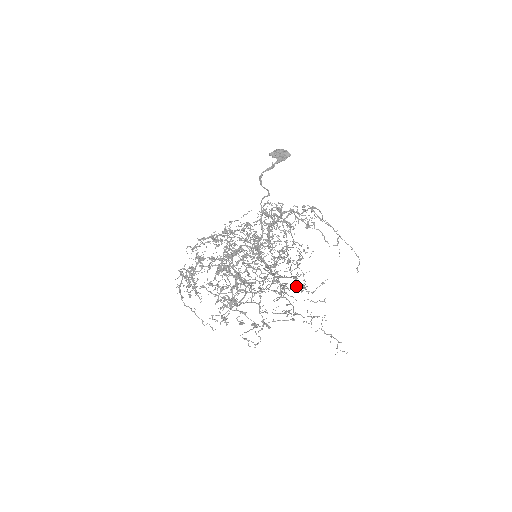
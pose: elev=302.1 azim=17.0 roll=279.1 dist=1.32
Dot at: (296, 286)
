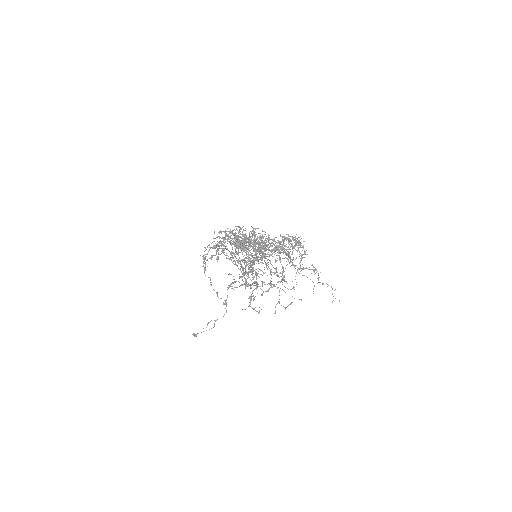
Dot at: (302, 246)
